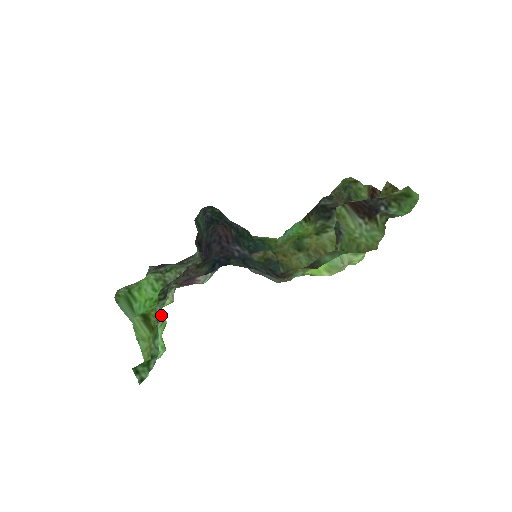
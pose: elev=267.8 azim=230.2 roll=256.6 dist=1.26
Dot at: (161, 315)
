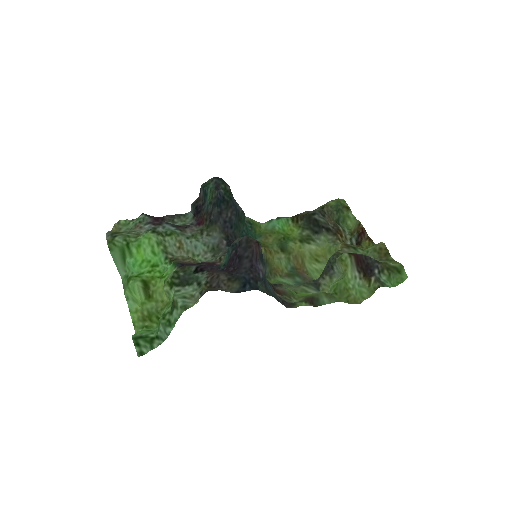
Dot at: (172, 299)
